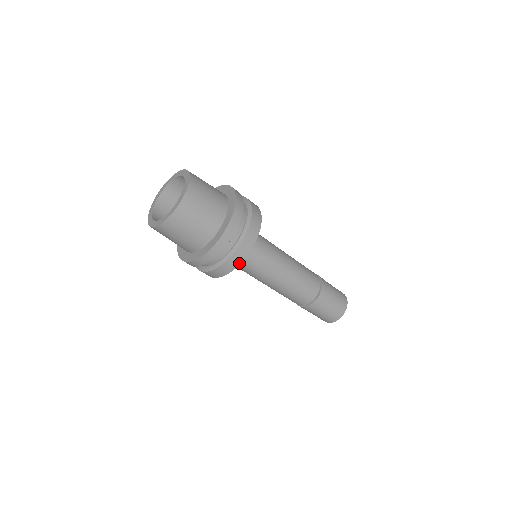
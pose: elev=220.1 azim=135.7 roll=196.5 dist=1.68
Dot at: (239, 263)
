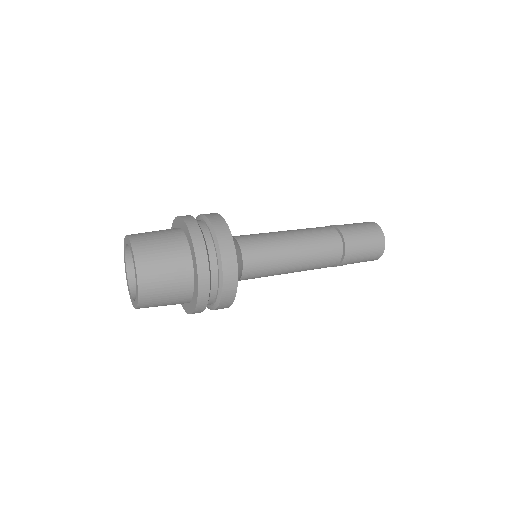
Dot at: occluded
